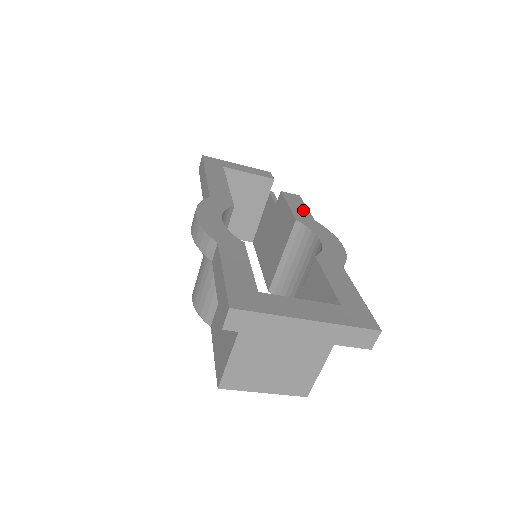
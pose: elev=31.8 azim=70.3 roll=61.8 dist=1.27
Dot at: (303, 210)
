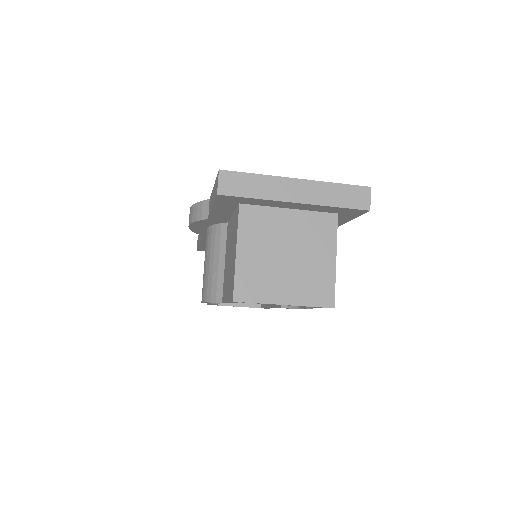
Dot at: occluded
